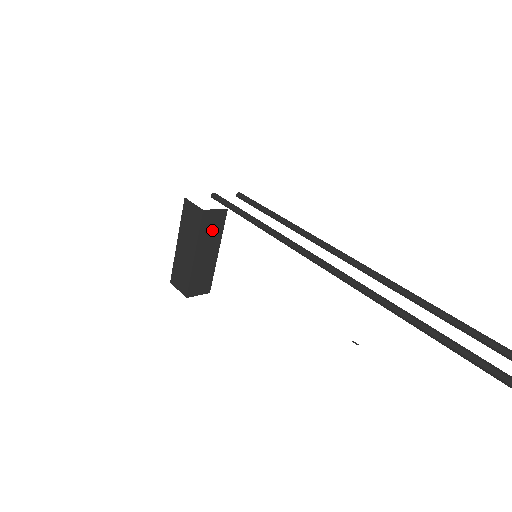
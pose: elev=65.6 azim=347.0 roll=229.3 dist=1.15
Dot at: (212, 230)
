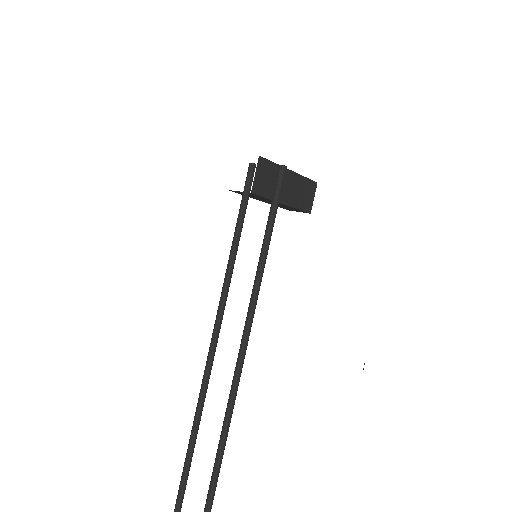
Dot at: (255, 196)
